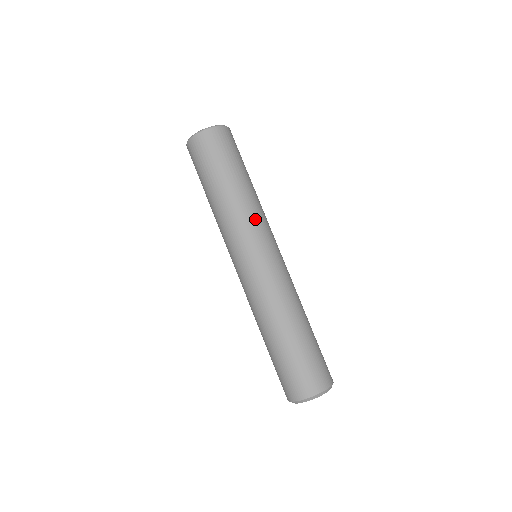
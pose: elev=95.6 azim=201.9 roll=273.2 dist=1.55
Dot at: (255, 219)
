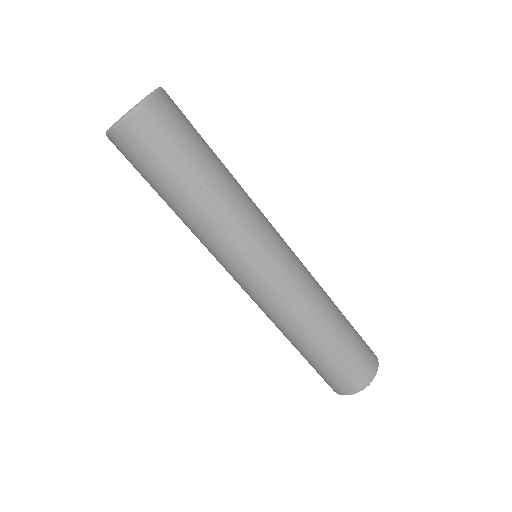
Dot at: (242, 227)
